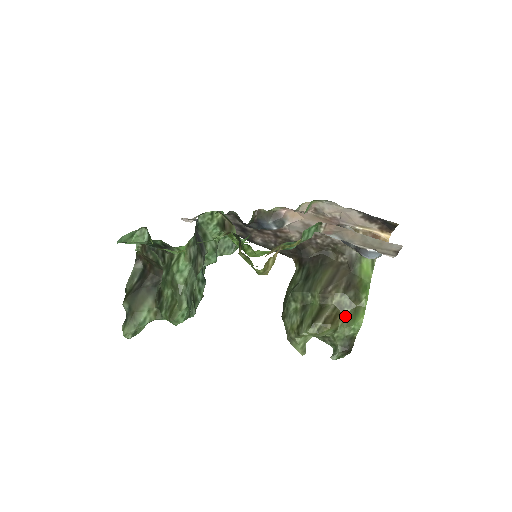
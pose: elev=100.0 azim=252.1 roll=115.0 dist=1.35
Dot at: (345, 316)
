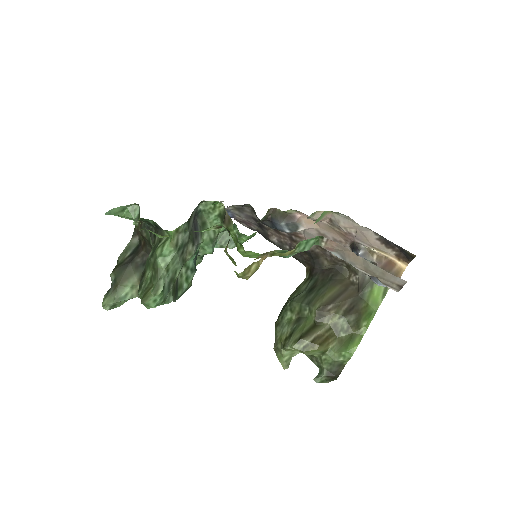
Dot at: (339, 340)
